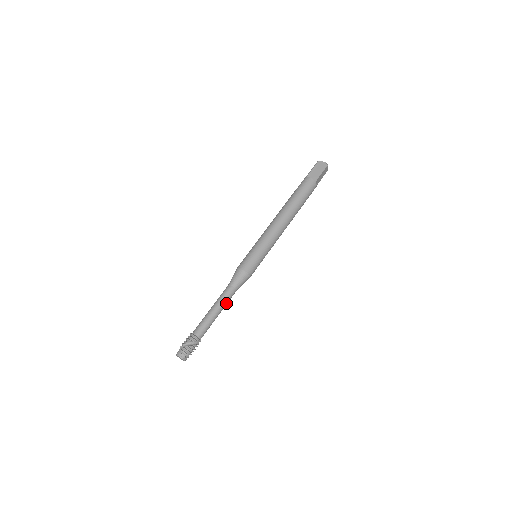
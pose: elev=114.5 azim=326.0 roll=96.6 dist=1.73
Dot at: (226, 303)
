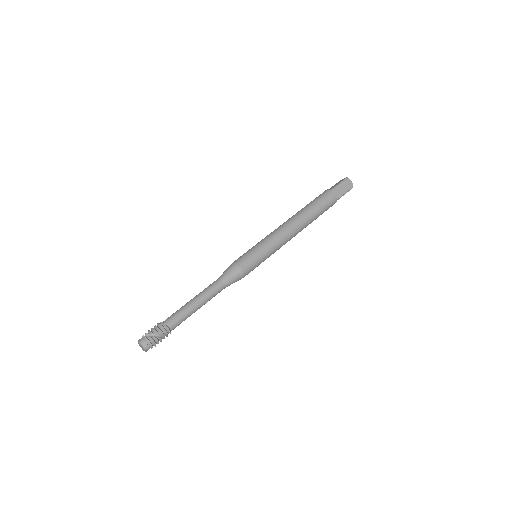
Dot at: (210, 299)
